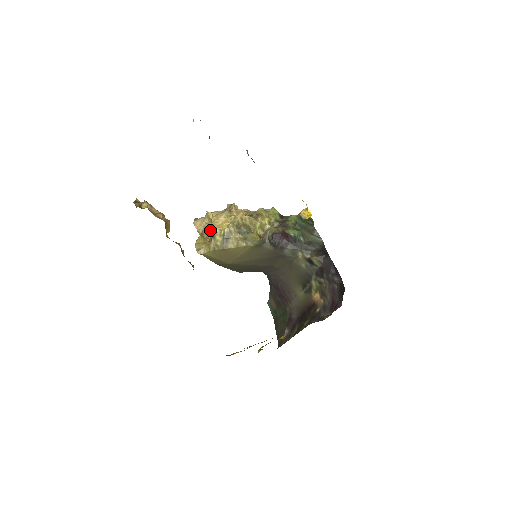
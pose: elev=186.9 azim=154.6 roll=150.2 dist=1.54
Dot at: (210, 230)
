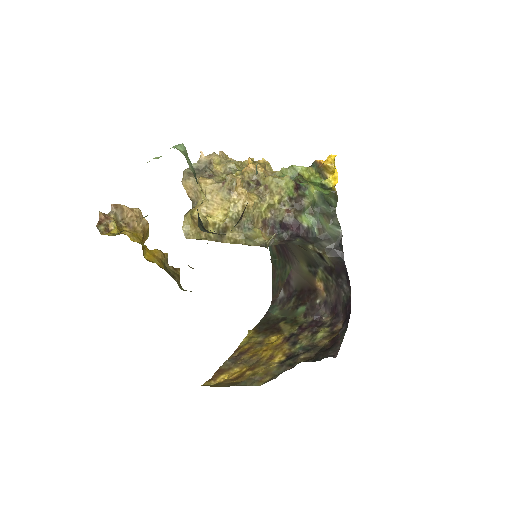
Dot at: (202, 215)
